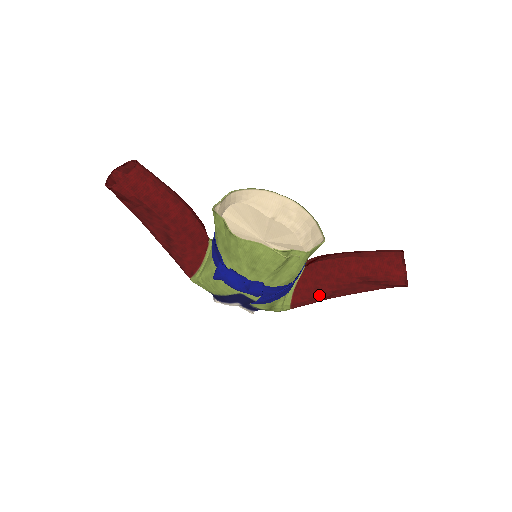
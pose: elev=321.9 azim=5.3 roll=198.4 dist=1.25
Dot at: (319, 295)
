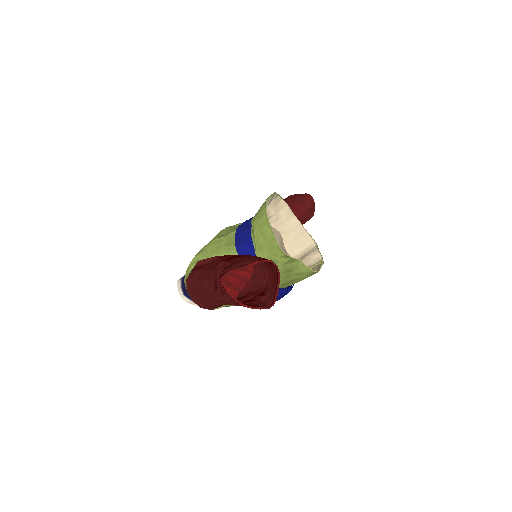
Dot at: occluded
